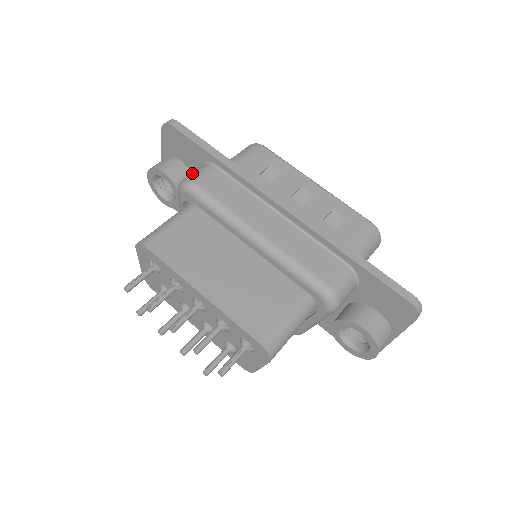
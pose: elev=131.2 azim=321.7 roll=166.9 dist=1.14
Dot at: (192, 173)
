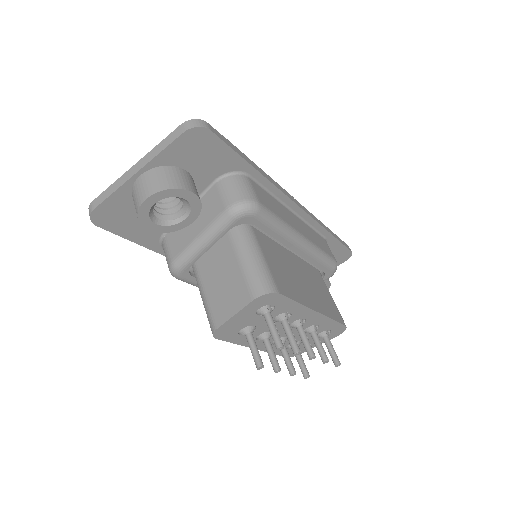
Dot at: (239, 190)
